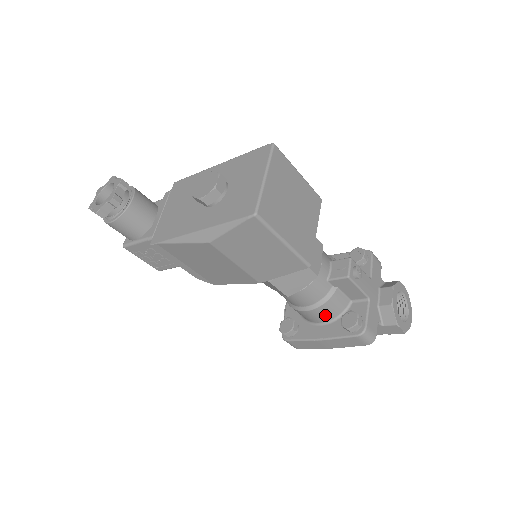
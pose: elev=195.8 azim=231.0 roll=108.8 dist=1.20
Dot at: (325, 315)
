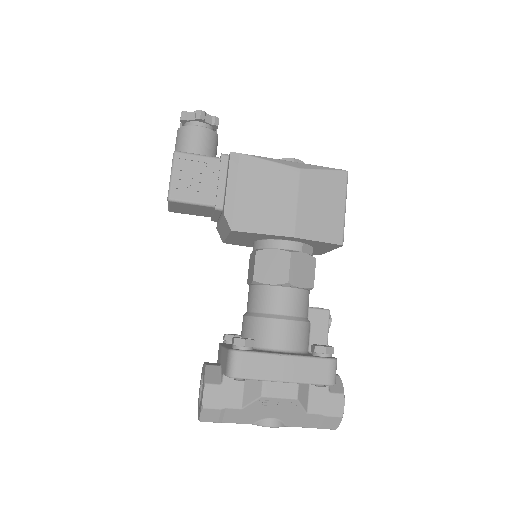
Dot at: (294, 339)
